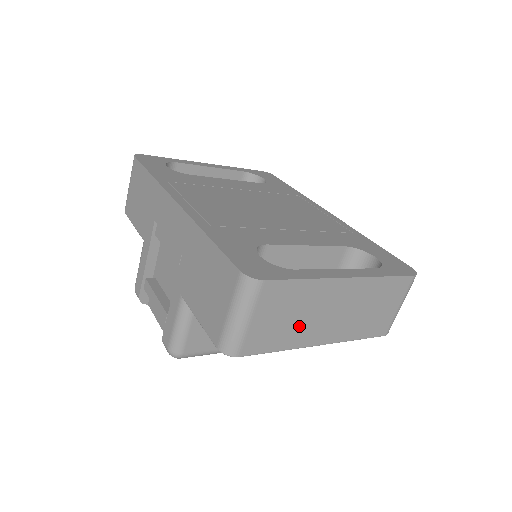
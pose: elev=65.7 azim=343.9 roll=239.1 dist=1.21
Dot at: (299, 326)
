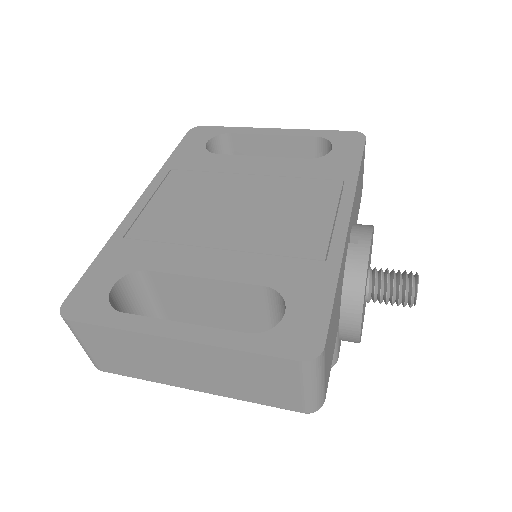
Dot at: (148, 366)
